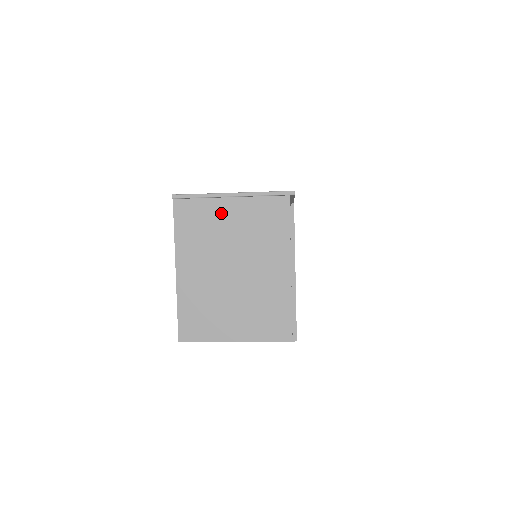
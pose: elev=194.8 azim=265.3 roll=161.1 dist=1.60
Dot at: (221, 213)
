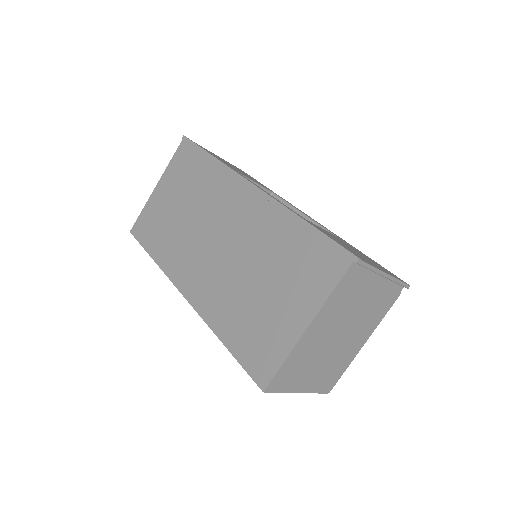
Dot at: (368, 286)
